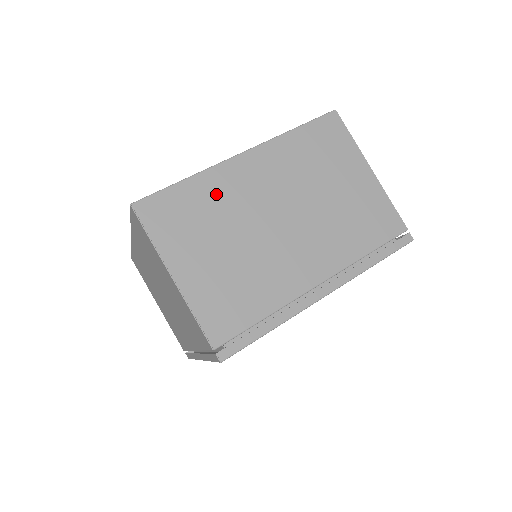
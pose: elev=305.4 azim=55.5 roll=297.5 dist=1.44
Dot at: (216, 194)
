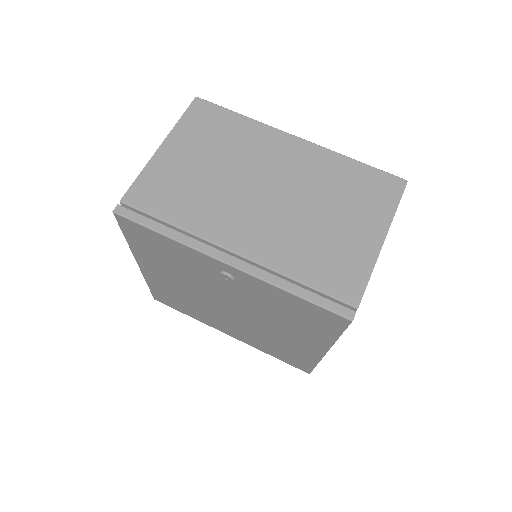
Dot at: (248, 138)
